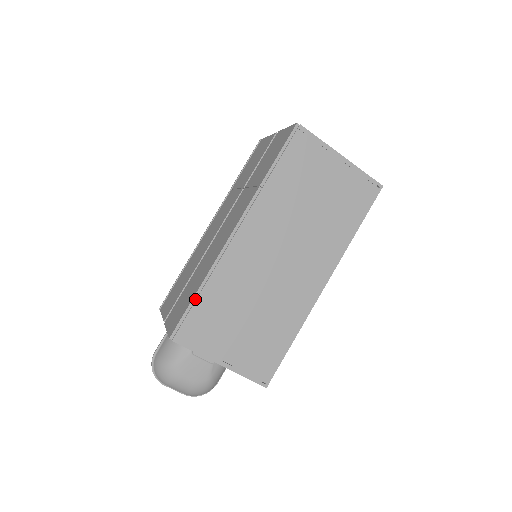
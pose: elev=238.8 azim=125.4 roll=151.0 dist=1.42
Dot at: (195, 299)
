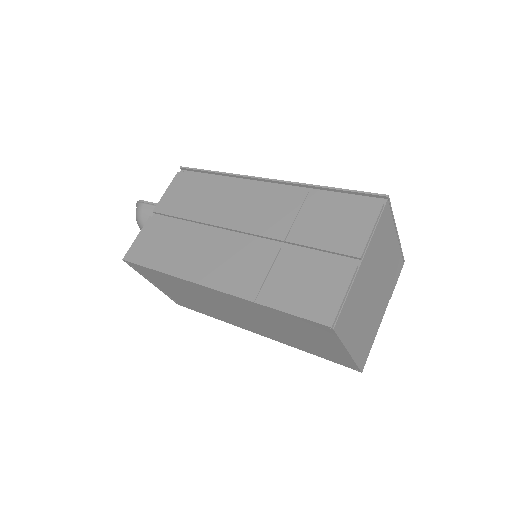
Dot at: (153, 270)
